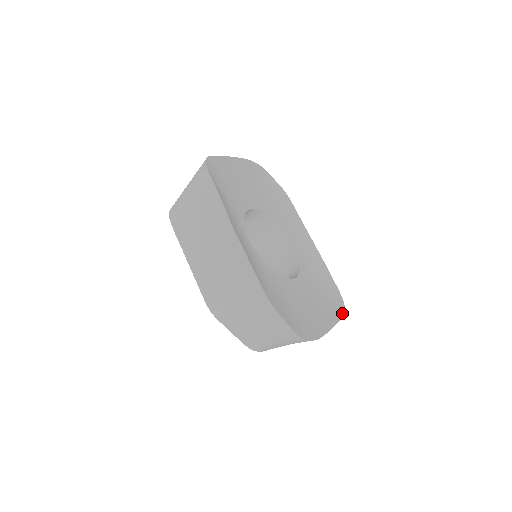
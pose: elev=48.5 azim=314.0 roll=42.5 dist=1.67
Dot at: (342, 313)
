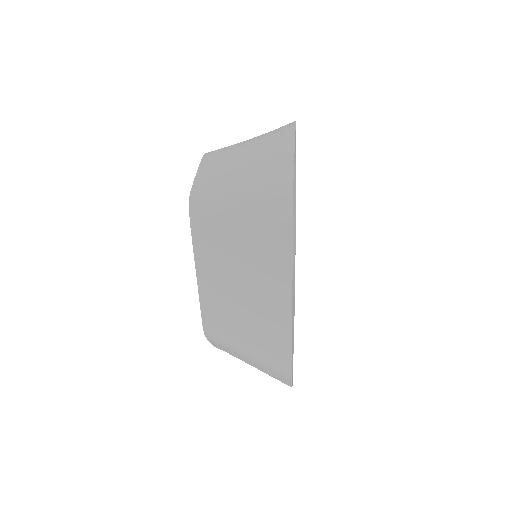
Dot at: (294, 304)
